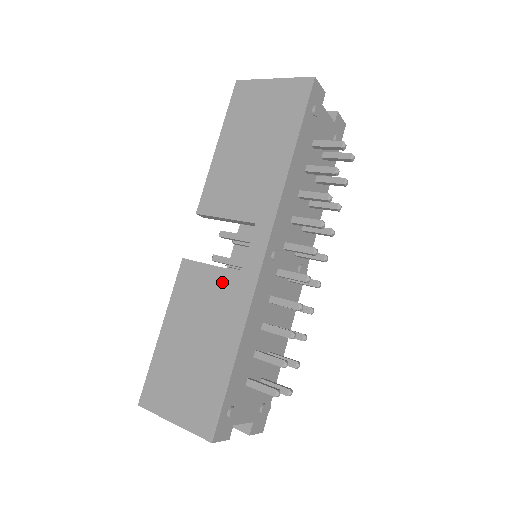
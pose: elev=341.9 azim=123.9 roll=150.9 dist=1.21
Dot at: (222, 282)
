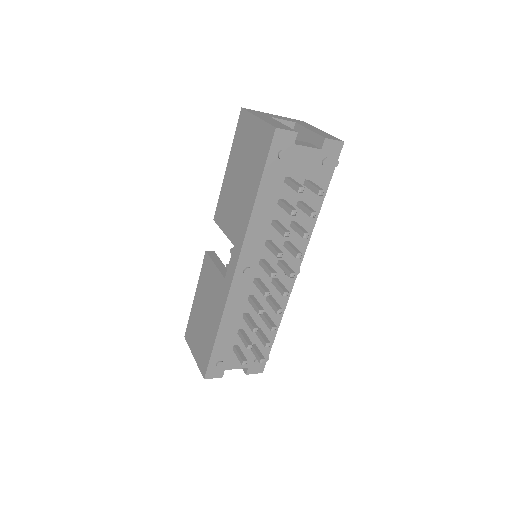
Dot at: (217, 280)
